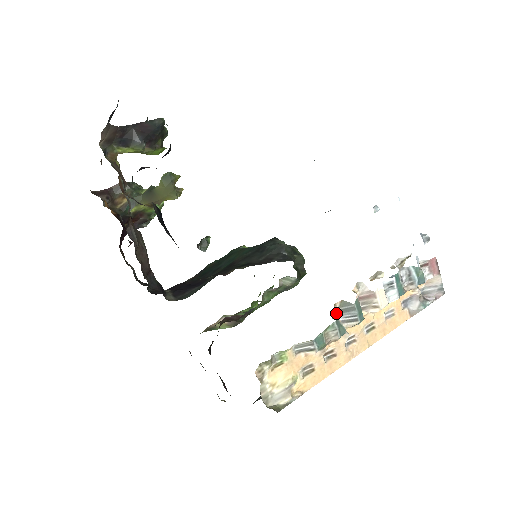
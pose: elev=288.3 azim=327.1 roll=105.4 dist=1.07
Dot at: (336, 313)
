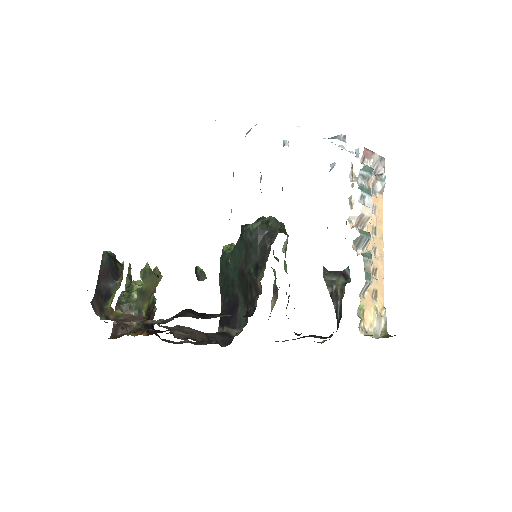
Dot at: (356, 250)
